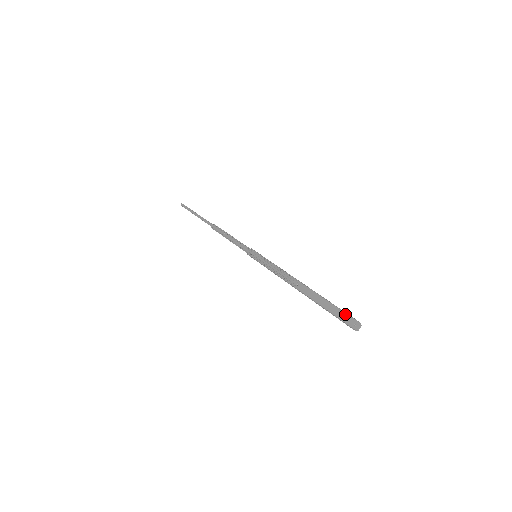
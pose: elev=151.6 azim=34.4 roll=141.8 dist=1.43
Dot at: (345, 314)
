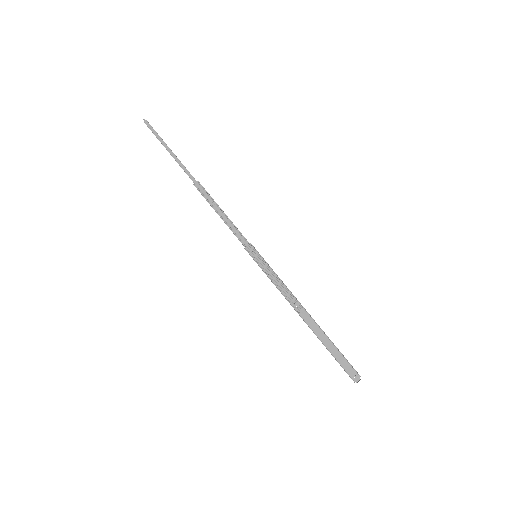
Dot at: (348, 363)
